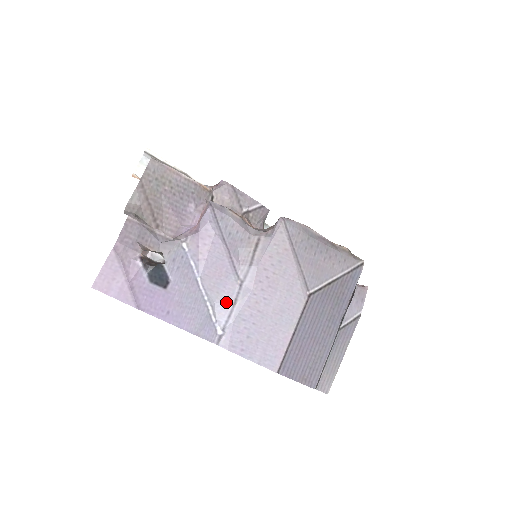
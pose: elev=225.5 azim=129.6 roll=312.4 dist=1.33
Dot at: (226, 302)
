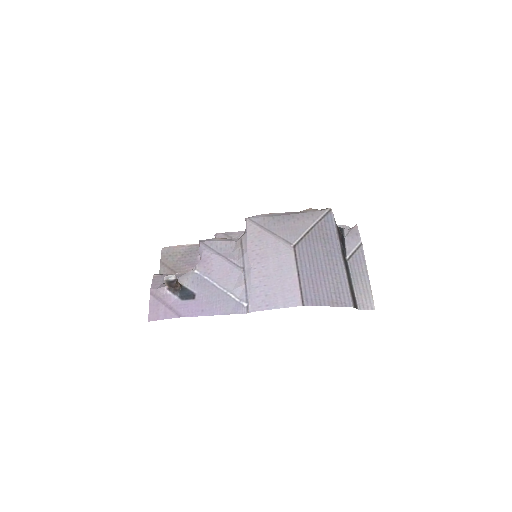
Dot at: (240, 285)
